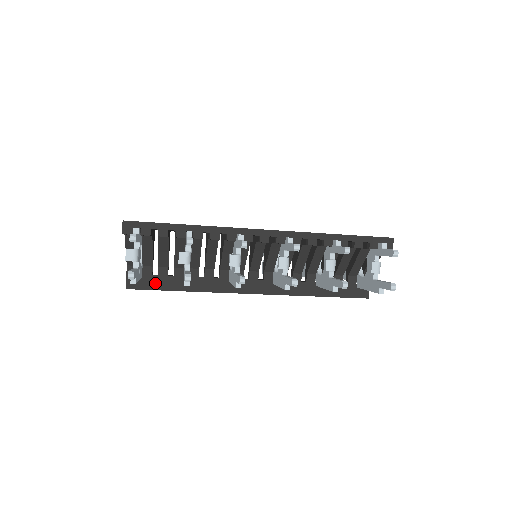
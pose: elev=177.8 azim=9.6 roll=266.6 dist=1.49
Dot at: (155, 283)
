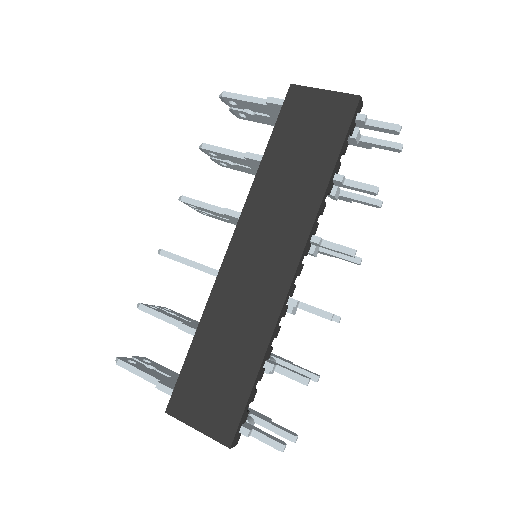
Dot at: occluded
